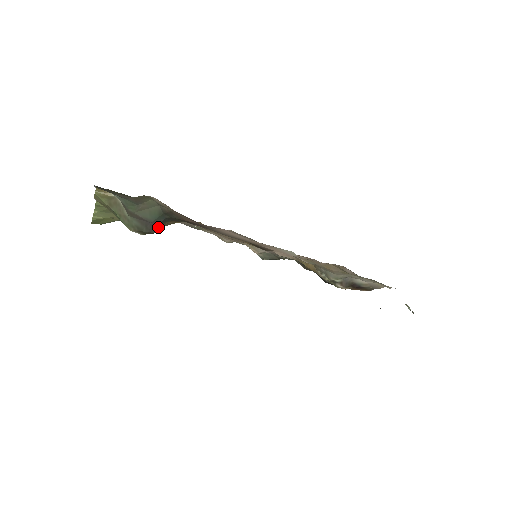
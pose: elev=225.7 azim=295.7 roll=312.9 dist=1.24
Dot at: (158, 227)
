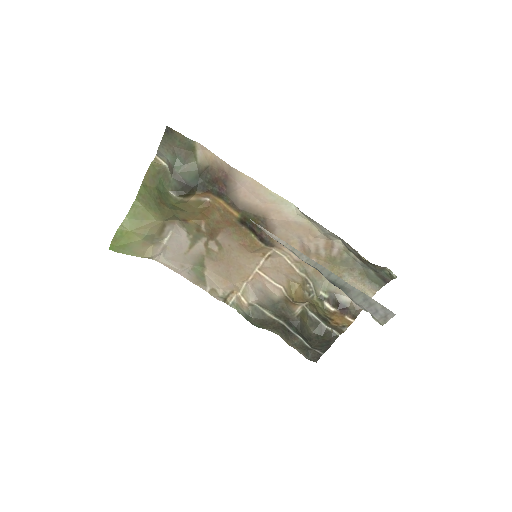
Dot at: (190, 191)
